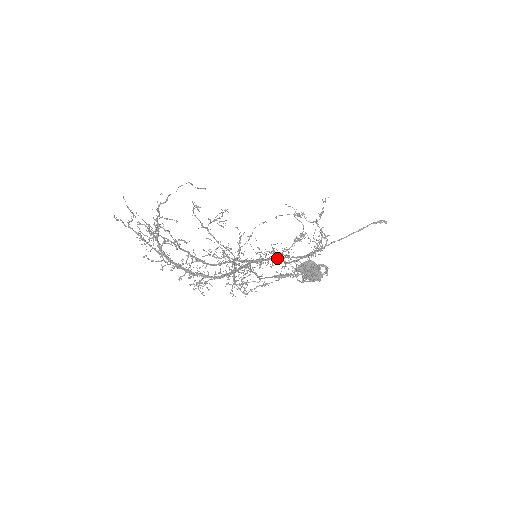
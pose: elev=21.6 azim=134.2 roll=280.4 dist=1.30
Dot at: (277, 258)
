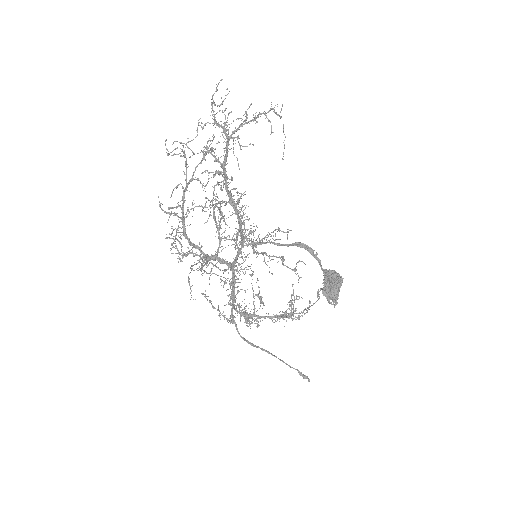
Dot at: occluded
